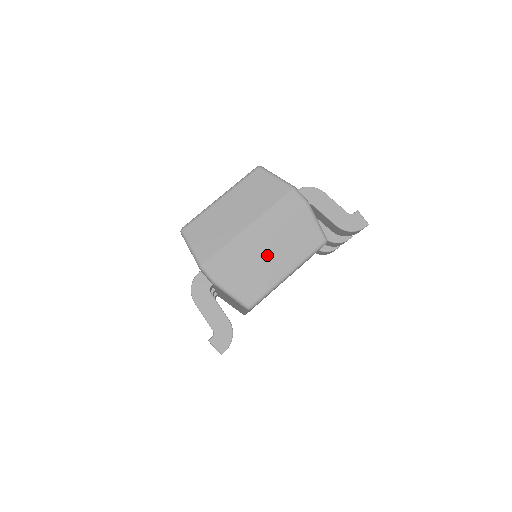
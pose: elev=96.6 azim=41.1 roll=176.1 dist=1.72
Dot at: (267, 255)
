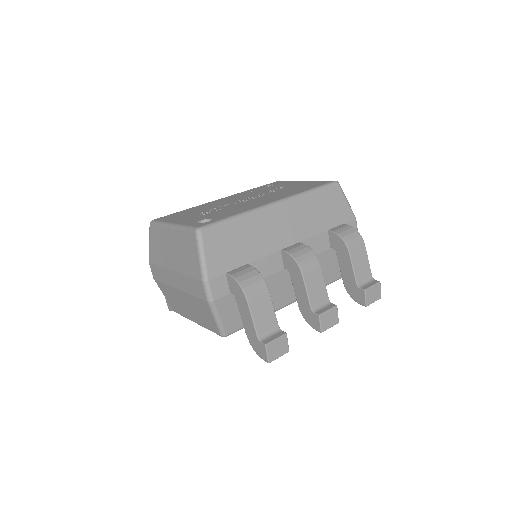
Dot at: (182, 300)
